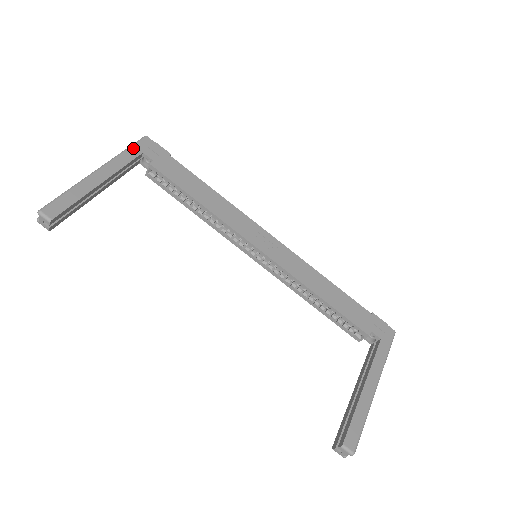
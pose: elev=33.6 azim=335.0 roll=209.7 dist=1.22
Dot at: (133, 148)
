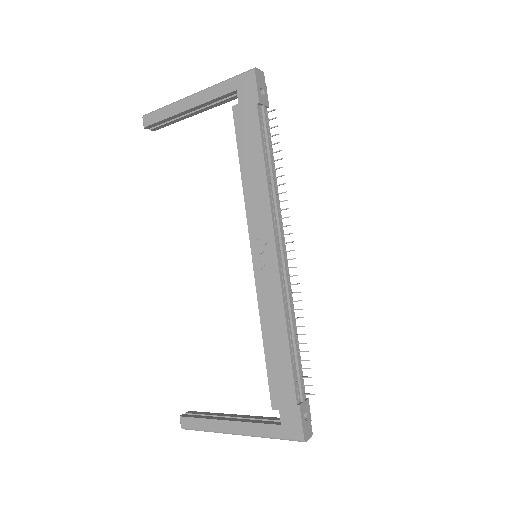
Dot at: (232, 81)
